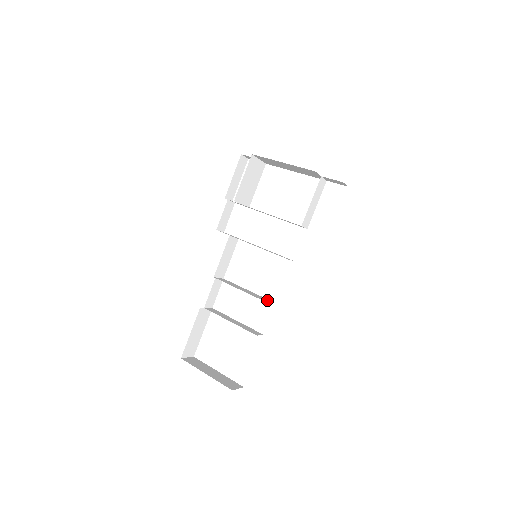
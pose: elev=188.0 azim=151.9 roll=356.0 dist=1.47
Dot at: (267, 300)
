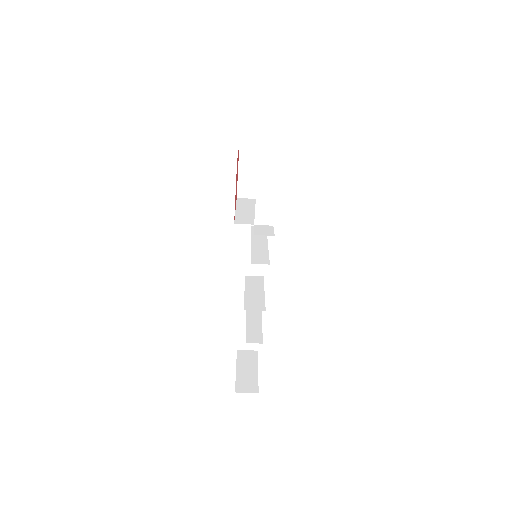
Dot at: (257, 306)
